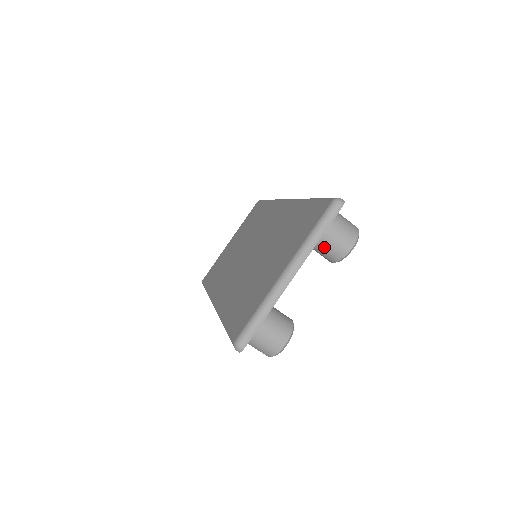
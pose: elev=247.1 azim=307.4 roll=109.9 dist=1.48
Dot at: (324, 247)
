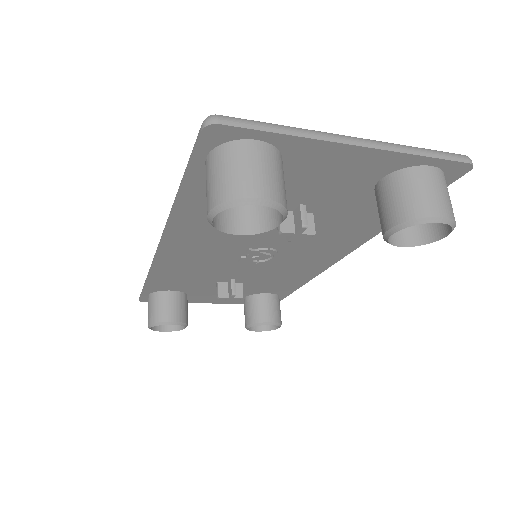
Dot at: (407, 187)
